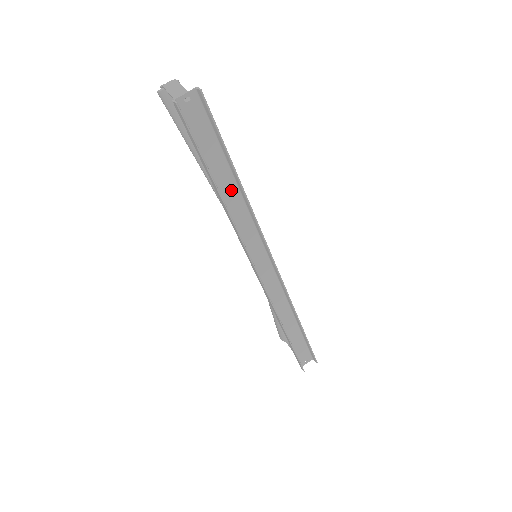
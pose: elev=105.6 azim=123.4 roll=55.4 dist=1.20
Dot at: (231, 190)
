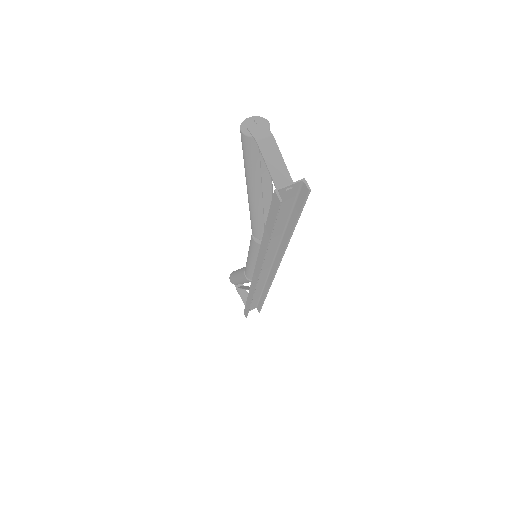
Dot at: (275, 237)
